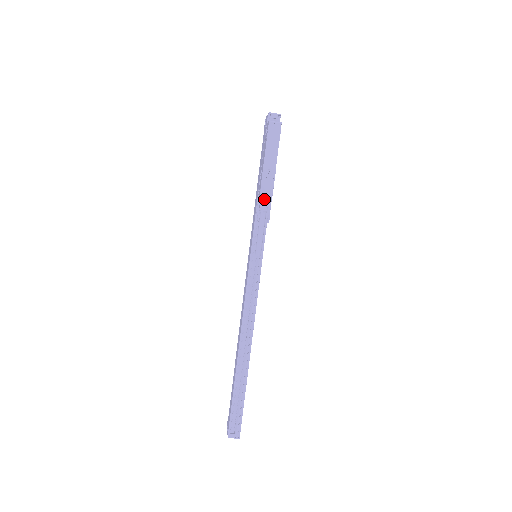
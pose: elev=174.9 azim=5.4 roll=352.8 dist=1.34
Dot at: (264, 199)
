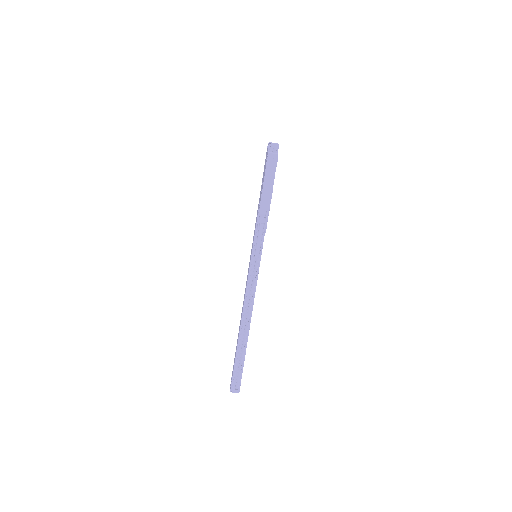
Dot at: (262, 214)
